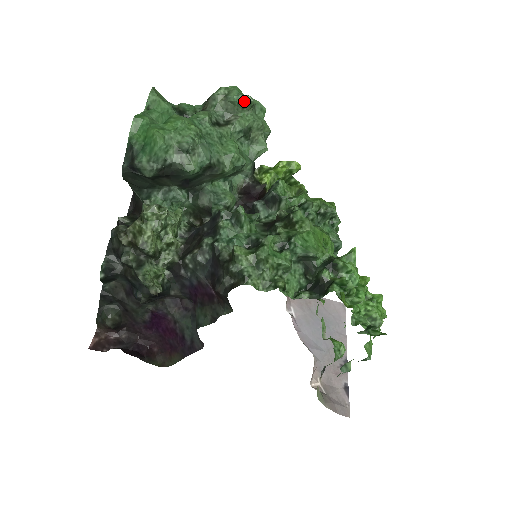
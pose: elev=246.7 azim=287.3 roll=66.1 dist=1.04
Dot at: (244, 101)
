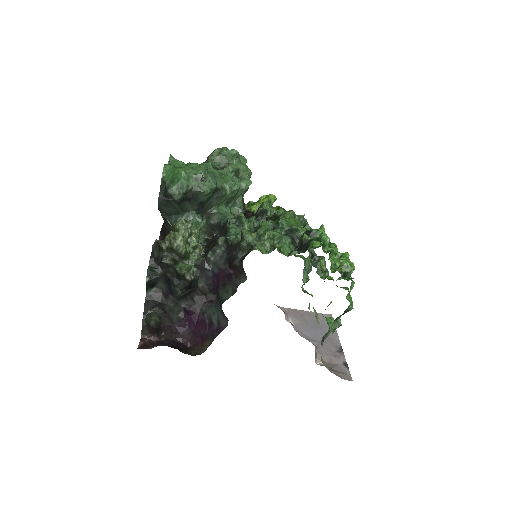
Dot at: (232, 152)
